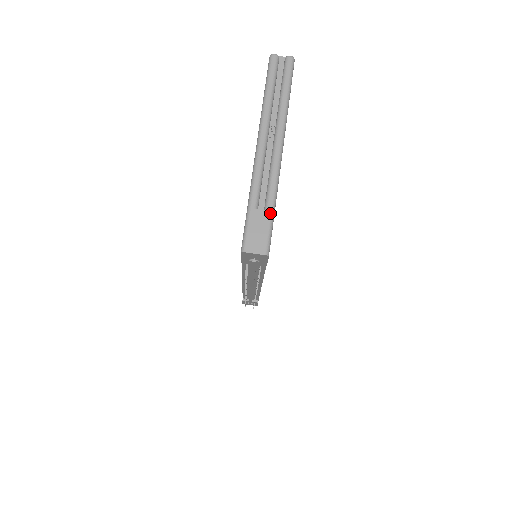
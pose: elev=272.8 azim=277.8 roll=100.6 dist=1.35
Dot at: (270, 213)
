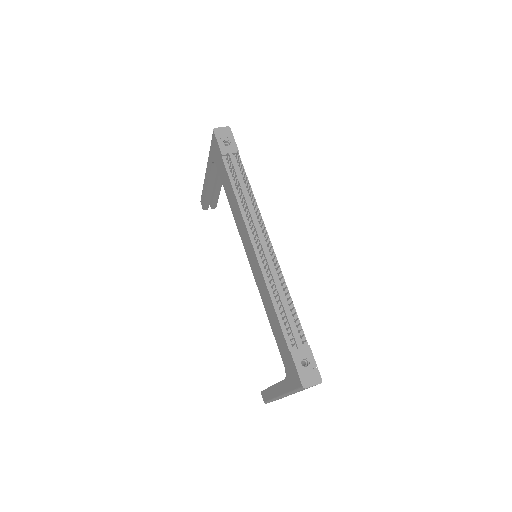
Dot at: occluded
